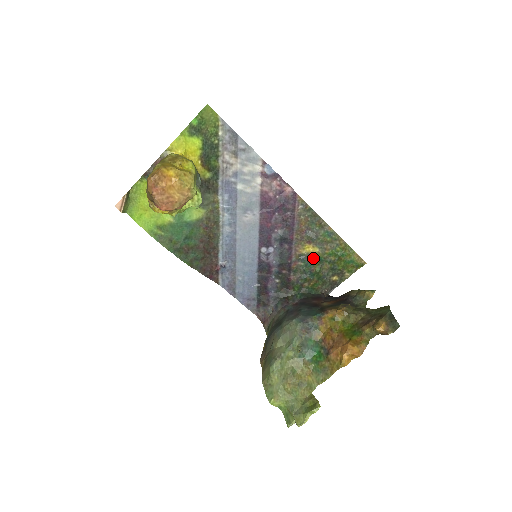
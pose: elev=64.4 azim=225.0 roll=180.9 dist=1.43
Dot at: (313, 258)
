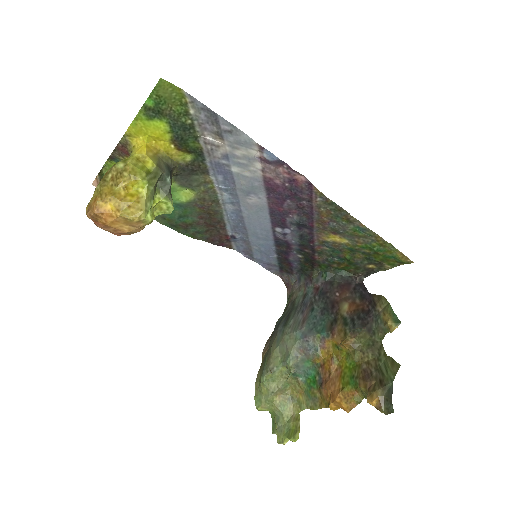
Dot at: (341, 247)
